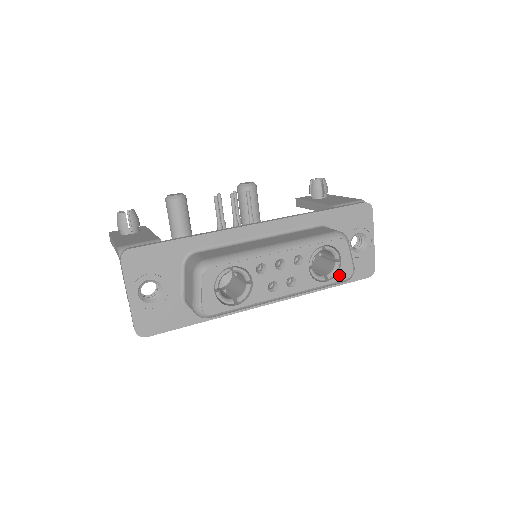
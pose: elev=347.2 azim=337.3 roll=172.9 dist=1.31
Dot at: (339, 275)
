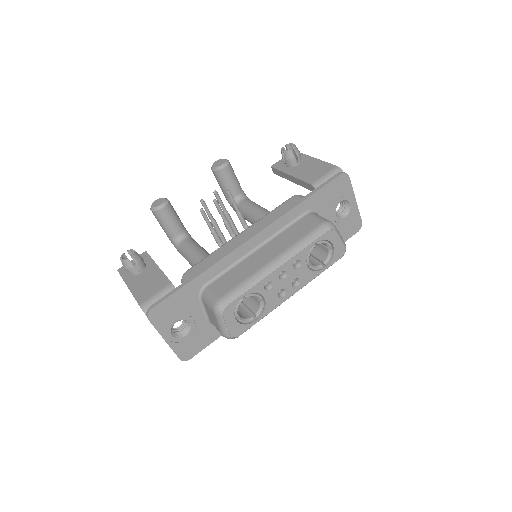
Dot at: (334, 258)
